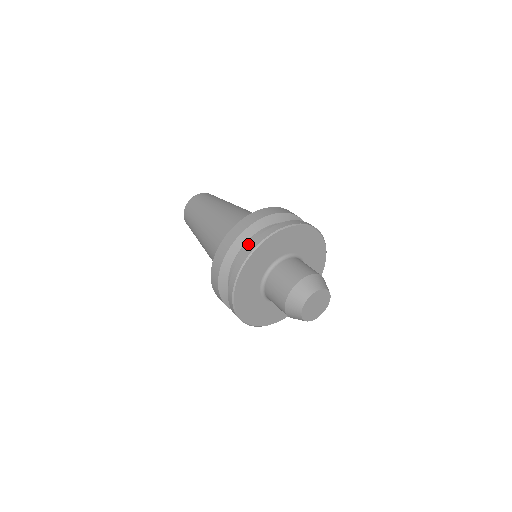
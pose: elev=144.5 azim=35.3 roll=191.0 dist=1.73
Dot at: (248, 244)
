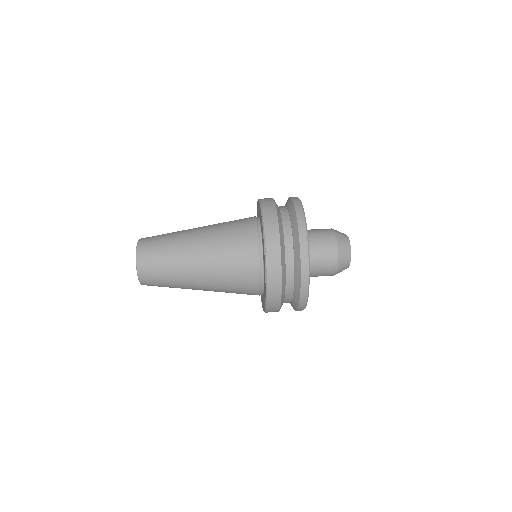
Dot at: (286, 227)
